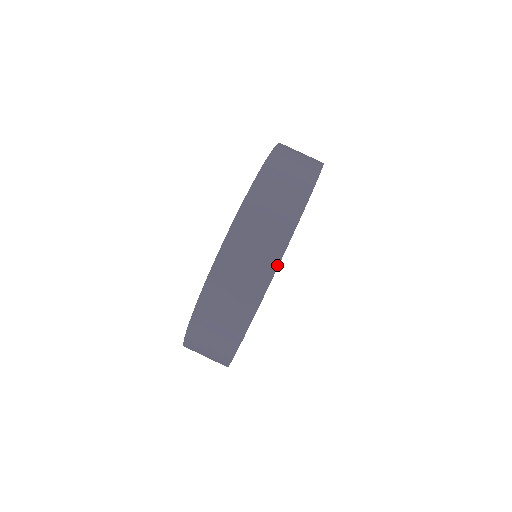
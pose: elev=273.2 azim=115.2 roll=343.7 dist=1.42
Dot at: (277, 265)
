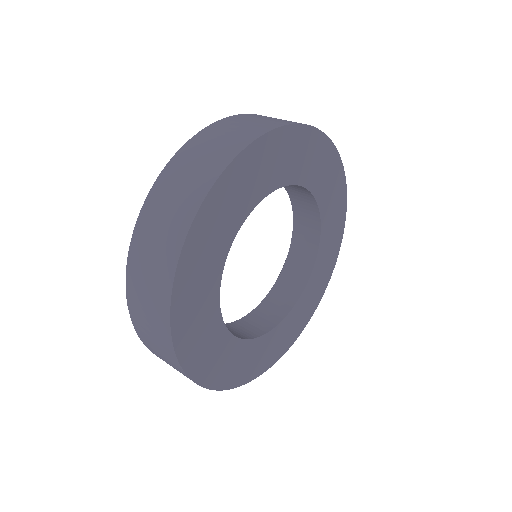
Dot at: (291, 124)
